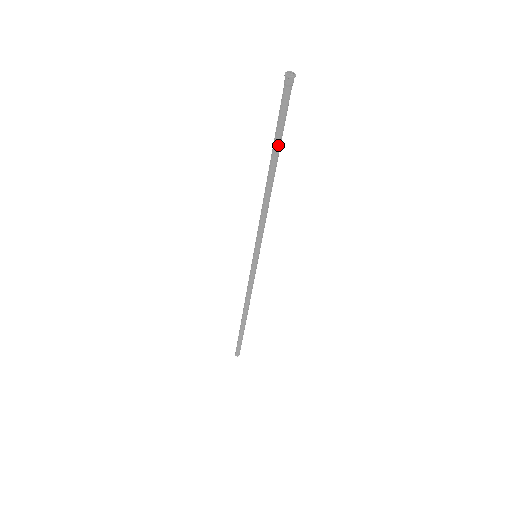
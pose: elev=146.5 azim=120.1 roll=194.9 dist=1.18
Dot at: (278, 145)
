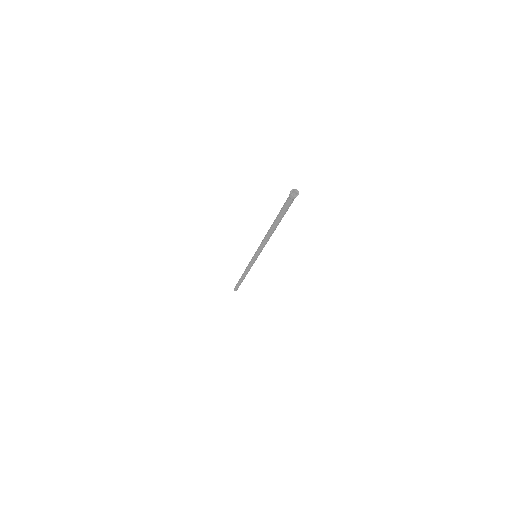
Dot at: occluded
